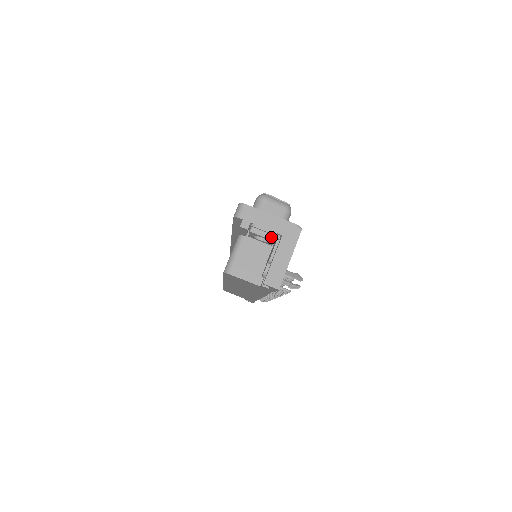
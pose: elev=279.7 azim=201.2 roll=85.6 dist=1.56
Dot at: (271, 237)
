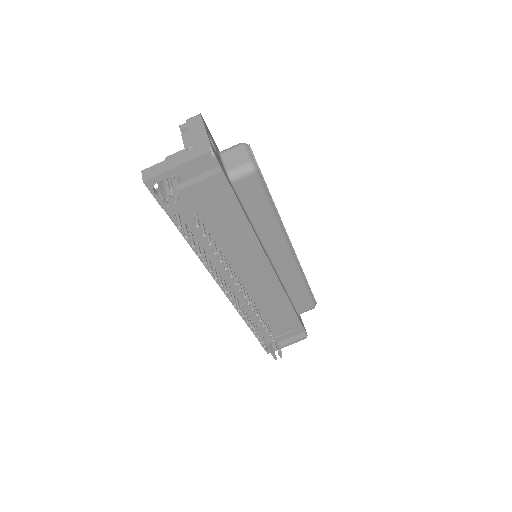
Dot at: (187, 146)
